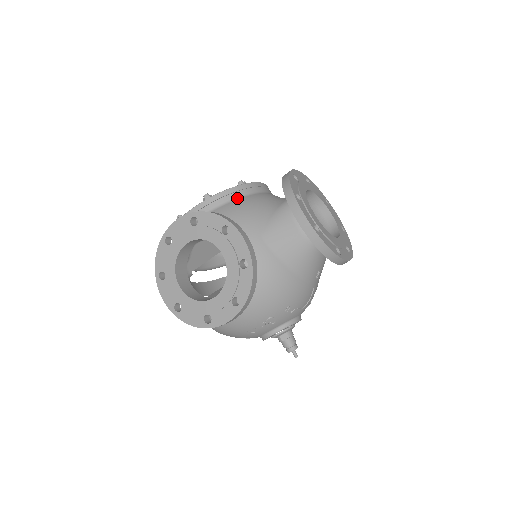
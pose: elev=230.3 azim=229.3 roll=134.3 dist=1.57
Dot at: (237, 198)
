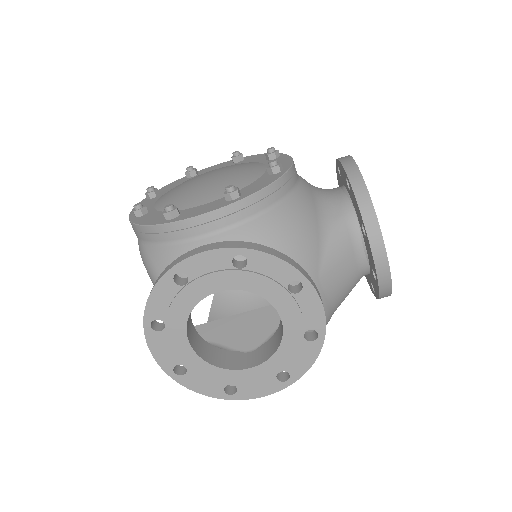
Dot at: (279, 201)
